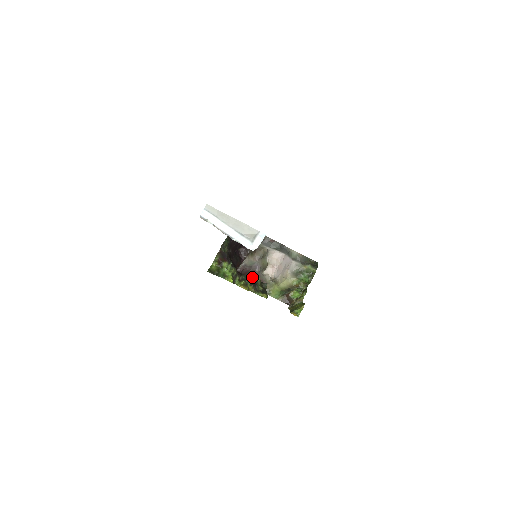
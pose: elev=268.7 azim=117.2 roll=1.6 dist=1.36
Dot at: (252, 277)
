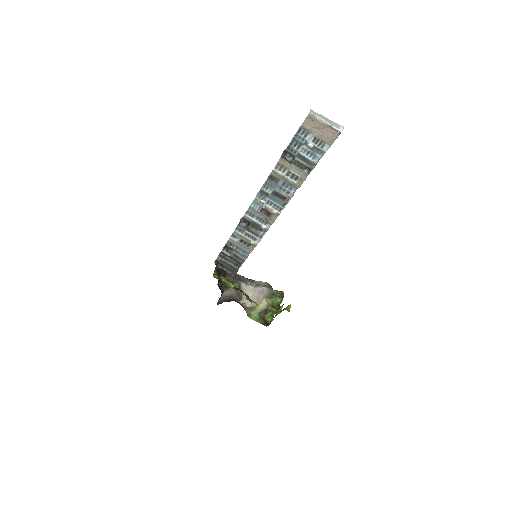
Dot at: (235, 301)
